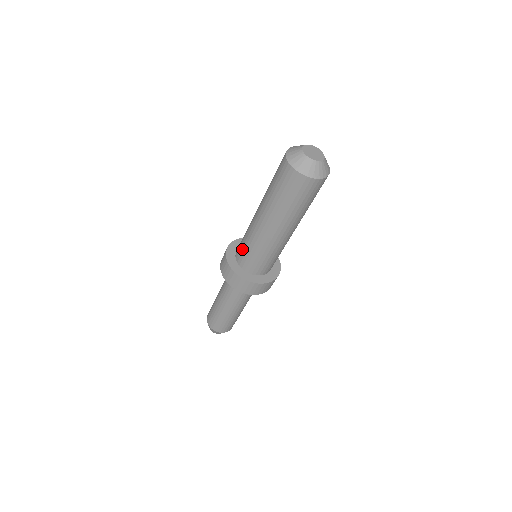
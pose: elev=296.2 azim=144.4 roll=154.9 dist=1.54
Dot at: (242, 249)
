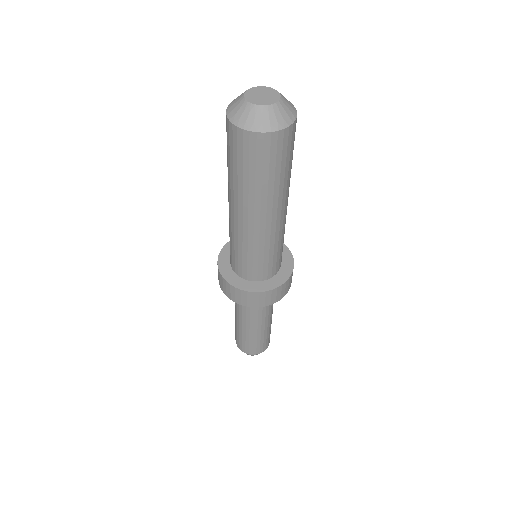
Dot at: (235, 258)
